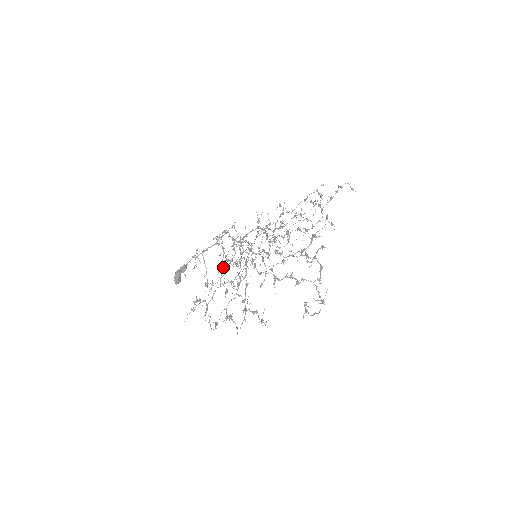
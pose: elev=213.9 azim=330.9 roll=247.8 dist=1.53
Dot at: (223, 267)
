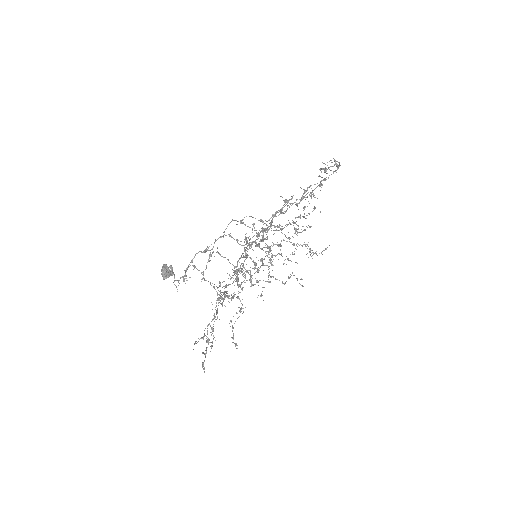
Dot at: (223, 281)
